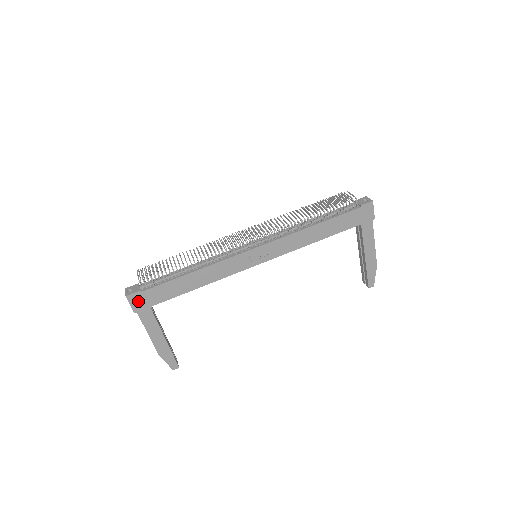
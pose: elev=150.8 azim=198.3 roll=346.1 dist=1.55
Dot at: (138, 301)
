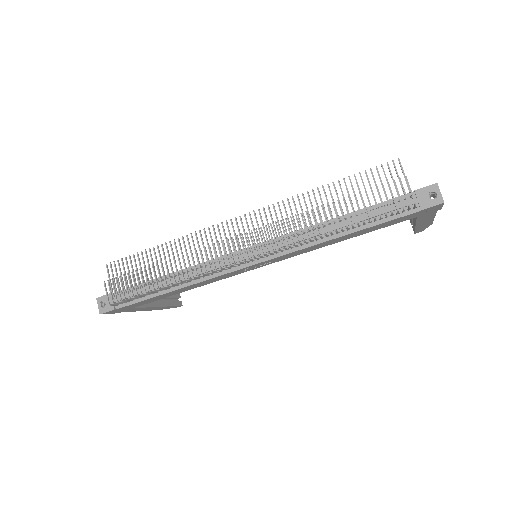
Dot at: (116, 311)
